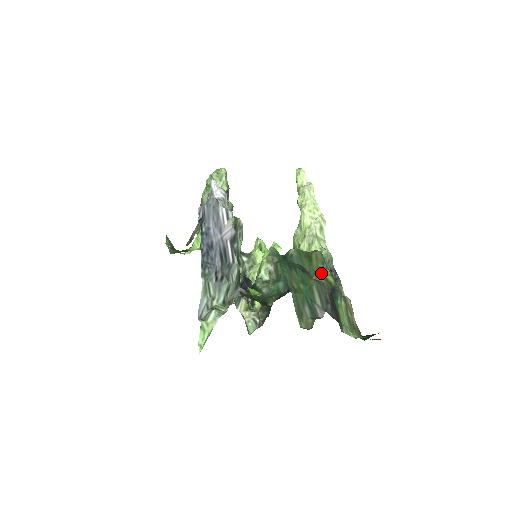
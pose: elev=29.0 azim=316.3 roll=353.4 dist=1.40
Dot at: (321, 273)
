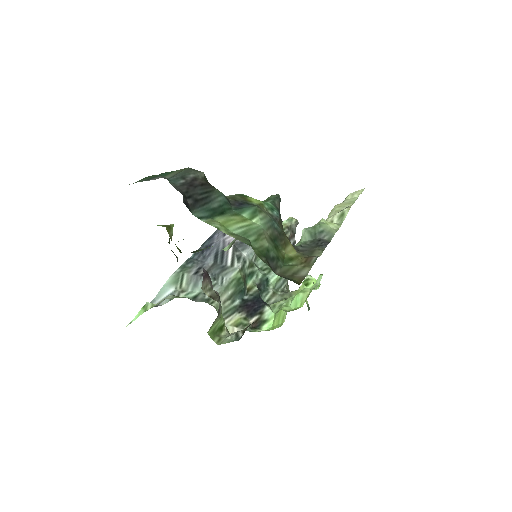
Dot at: occluded
